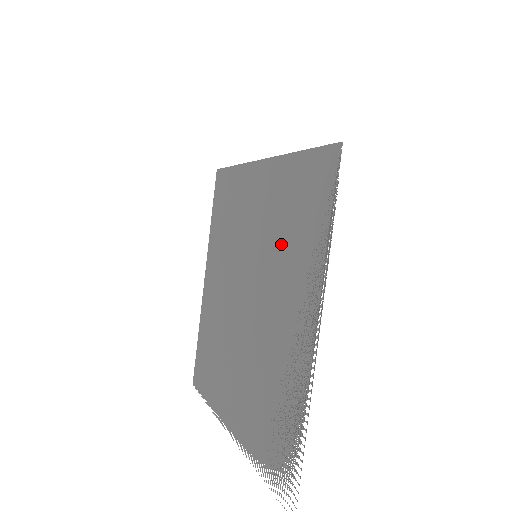
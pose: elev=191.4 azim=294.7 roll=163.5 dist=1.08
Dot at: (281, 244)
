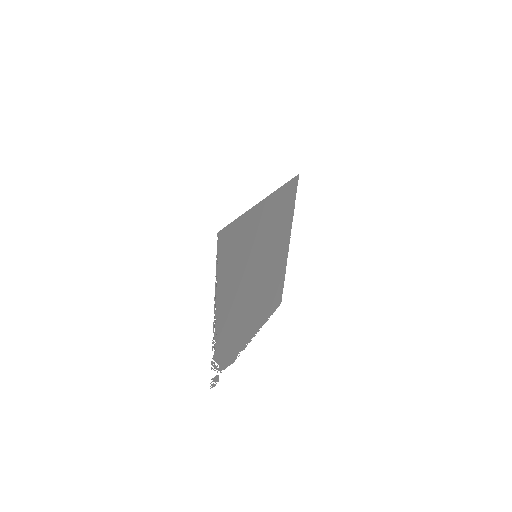
Dot at: (242, 261)
